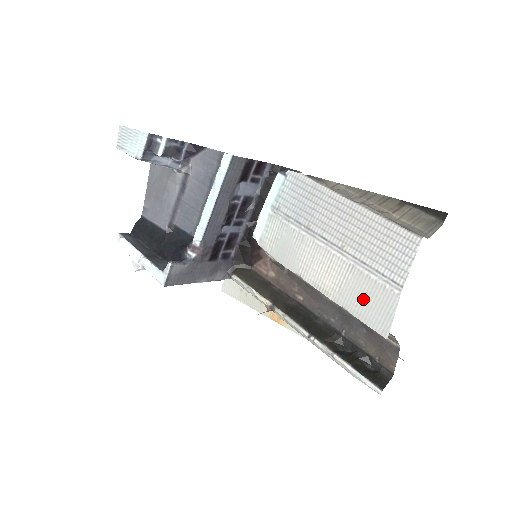
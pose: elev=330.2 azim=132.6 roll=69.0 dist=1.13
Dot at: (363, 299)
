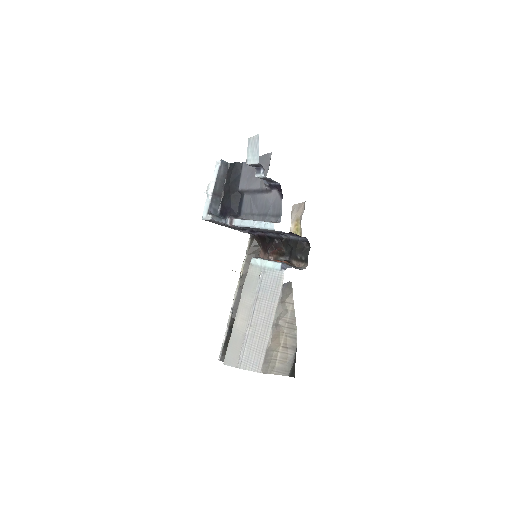
Dot at: (234, 346)
